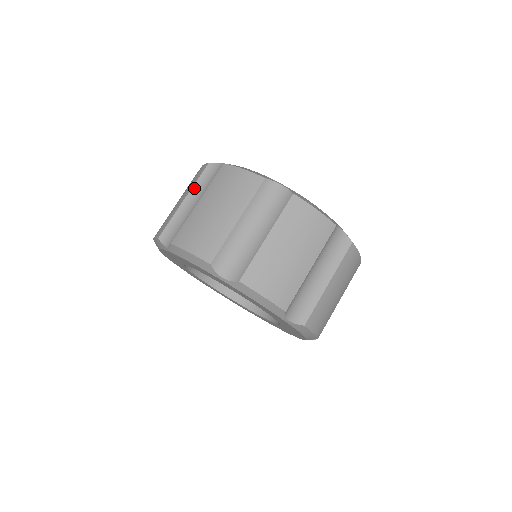
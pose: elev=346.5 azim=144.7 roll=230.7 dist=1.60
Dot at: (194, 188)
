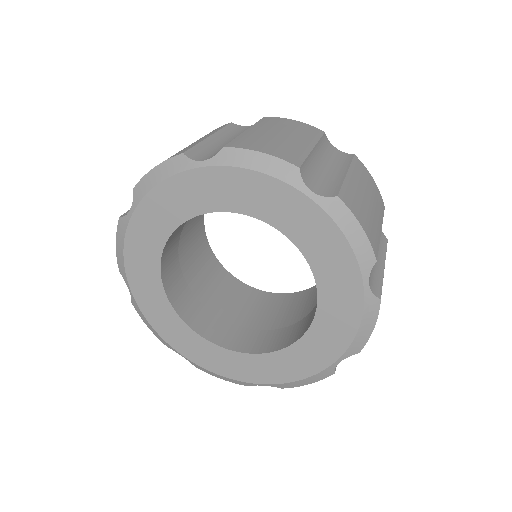
Dot at: (220, 132)
